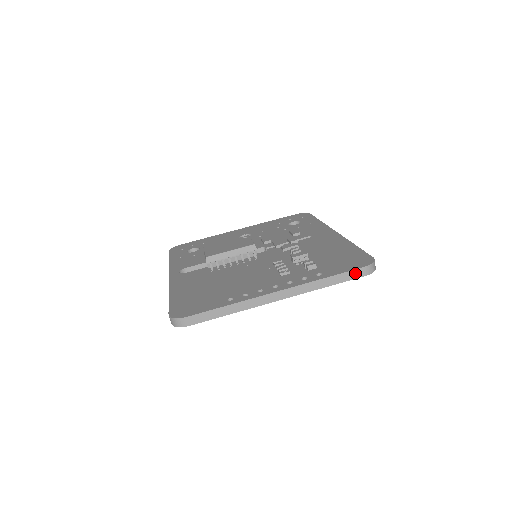
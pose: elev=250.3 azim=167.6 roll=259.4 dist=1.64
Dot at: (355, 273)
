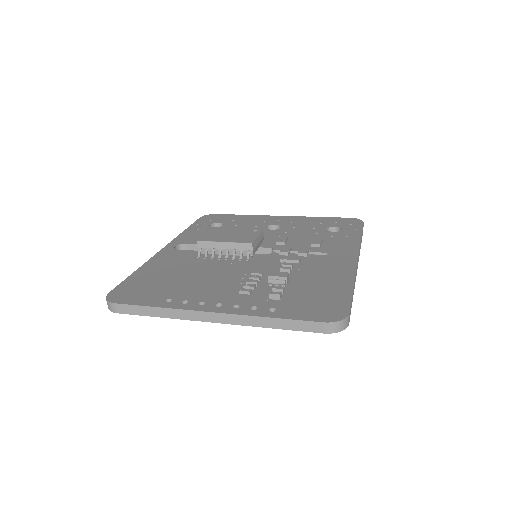
Dot at: (311, 325)
